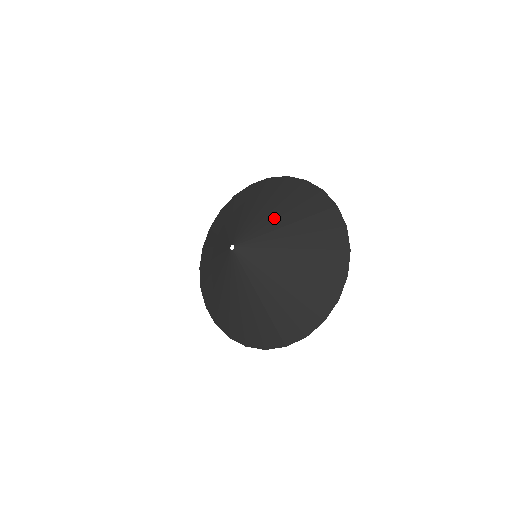
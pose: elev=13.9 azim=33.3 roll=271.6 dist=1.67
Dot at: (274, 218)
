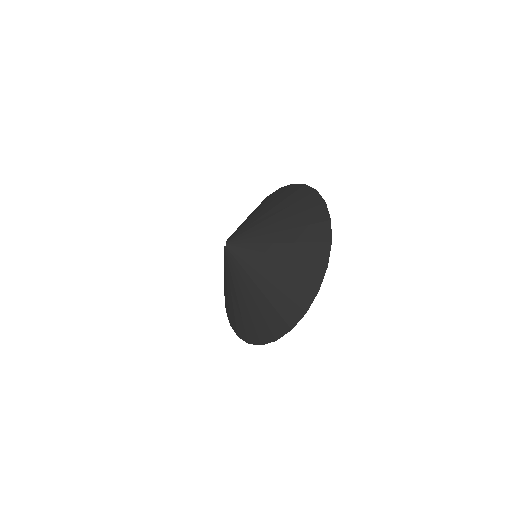
Dot at: (270, 223)
